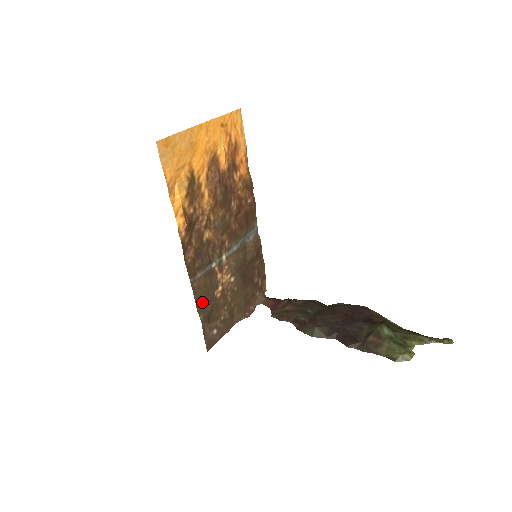
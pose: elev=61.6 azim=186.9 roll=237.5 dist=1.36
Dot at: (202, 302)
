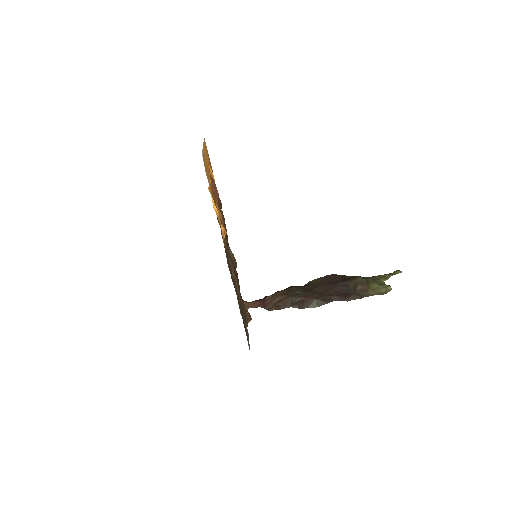
Dot at: (239, 306)
